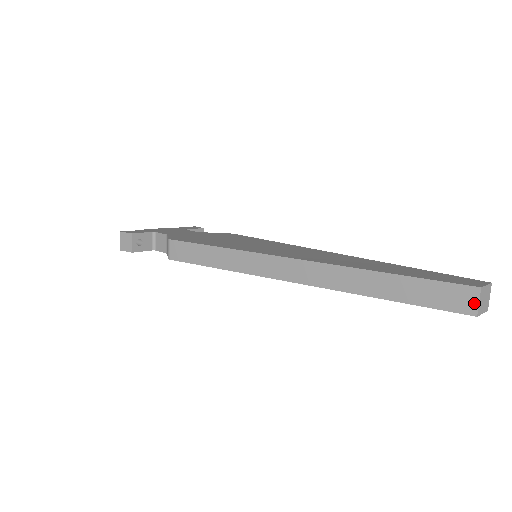
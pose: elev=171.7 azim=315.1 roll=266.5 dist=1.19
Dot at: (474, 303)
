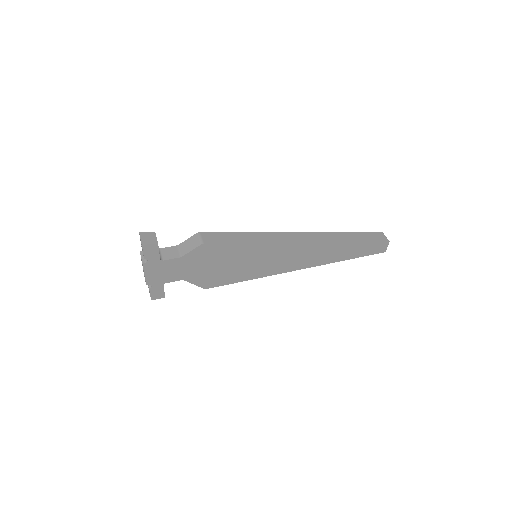
Dot at: (385, 237)
